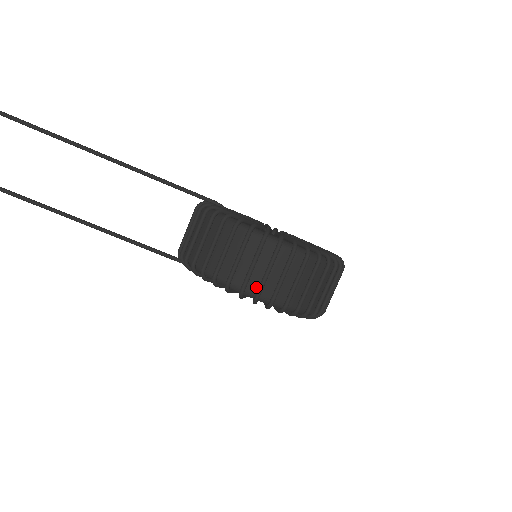
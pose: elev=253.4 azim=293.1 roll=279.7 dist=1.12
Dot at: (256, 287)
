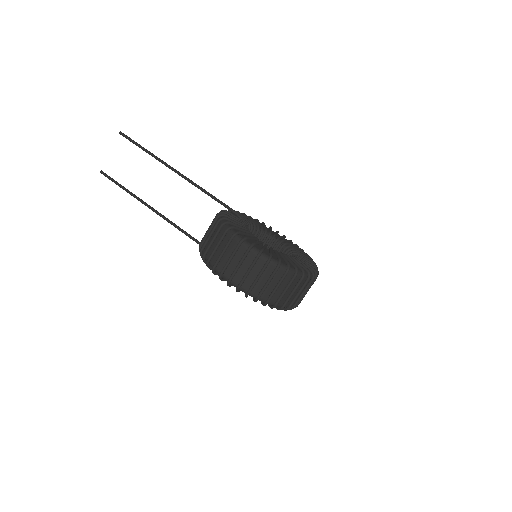
Dot at: (230, 275)
